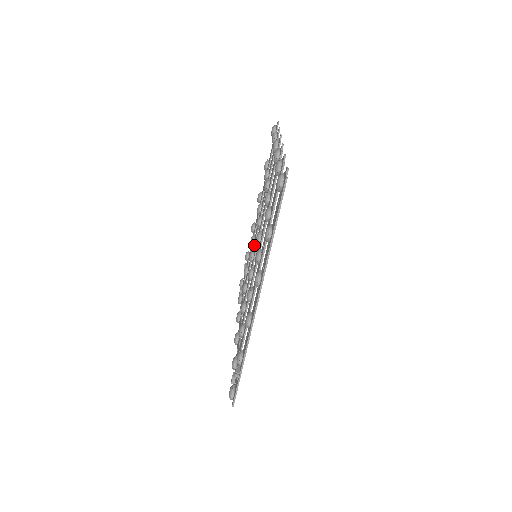
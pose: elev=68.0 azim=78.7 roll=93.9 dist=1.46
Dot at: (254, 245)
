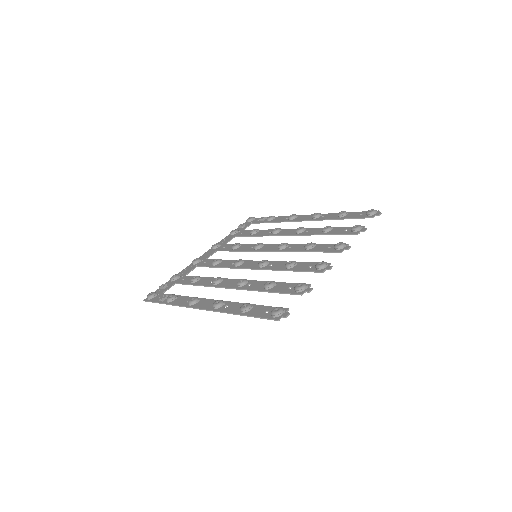
Dot at: (273, 235)
